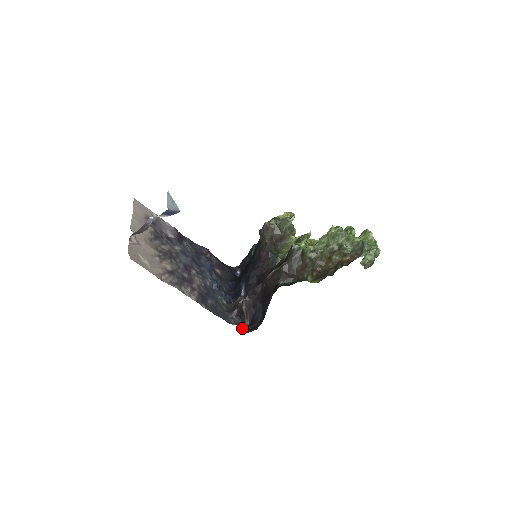
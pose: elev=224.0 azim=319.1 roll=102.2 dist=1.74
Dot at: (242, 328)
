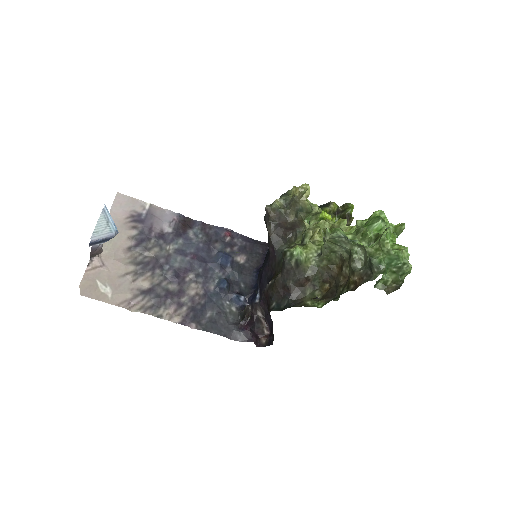
Dot at: (254, 343)
